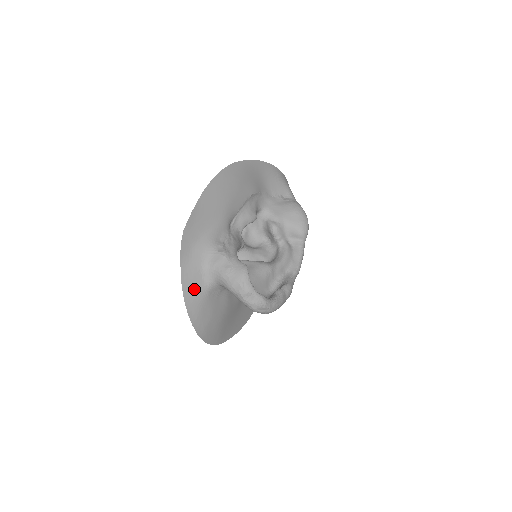
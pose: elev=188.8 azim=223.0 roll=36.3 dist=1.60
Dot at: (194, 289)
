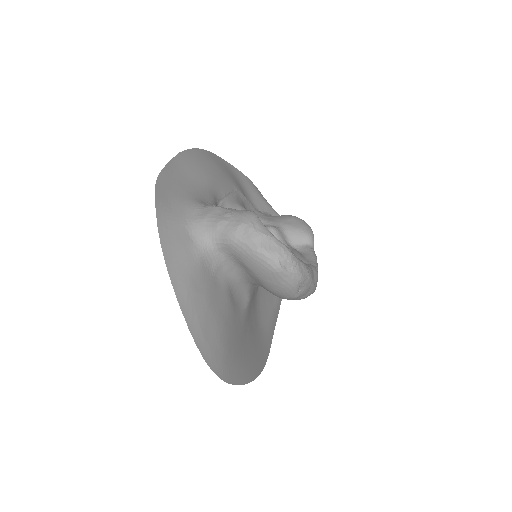
Dot at: (179, 249)
